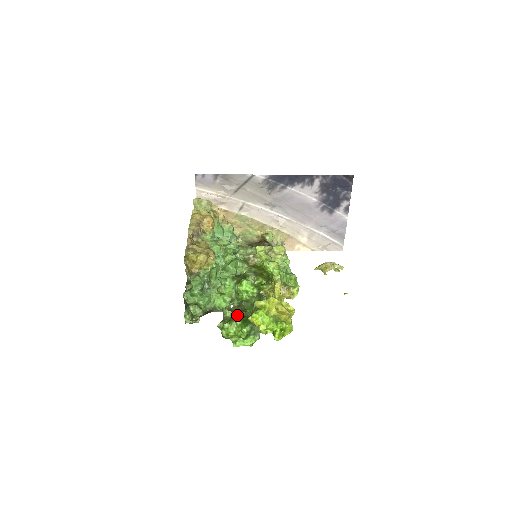
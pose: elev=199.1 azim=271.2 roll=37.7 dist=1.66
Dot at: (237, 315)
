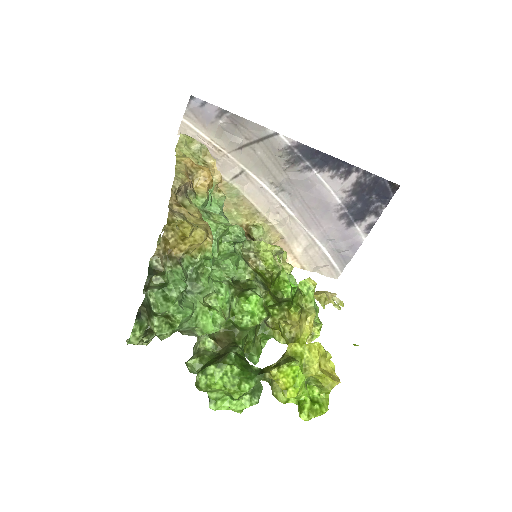
Dot at: (233, 353)
